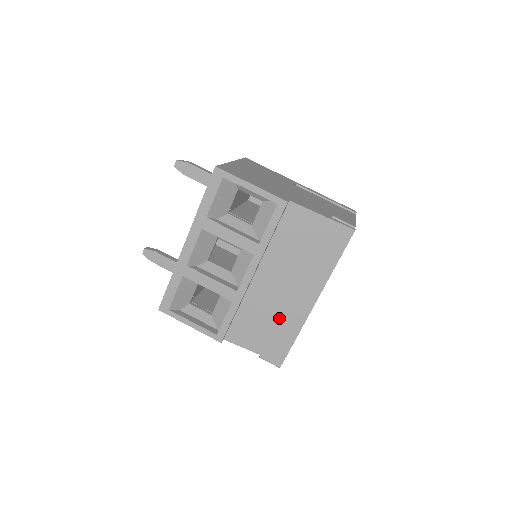
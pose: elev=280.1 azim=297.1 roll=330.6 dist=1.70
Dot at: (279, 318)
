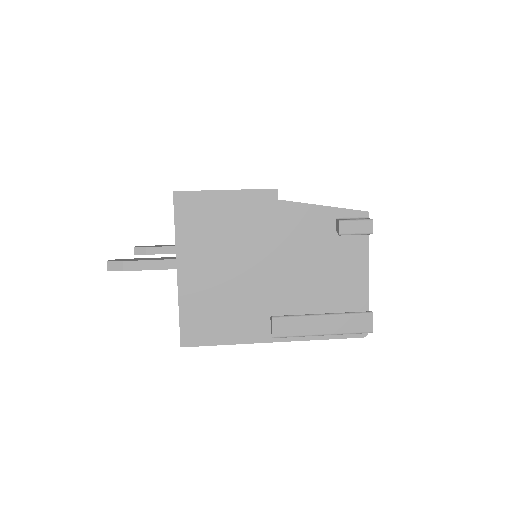
Dot at: occluded
